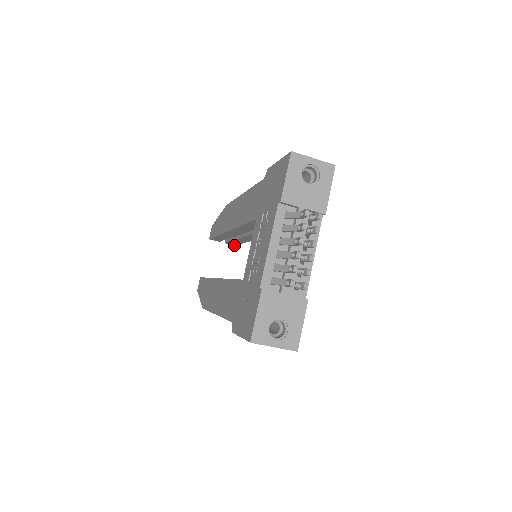
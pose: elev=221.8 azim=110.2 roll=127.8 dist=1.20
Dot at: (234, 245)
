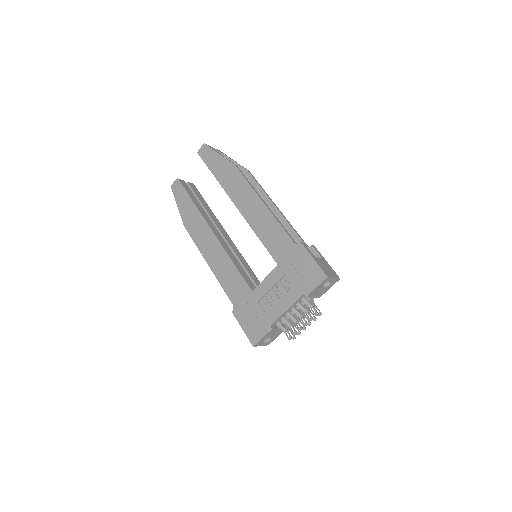
Dot at: occluded
